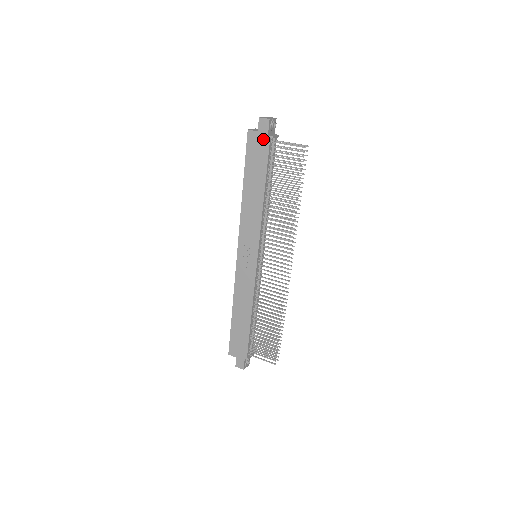
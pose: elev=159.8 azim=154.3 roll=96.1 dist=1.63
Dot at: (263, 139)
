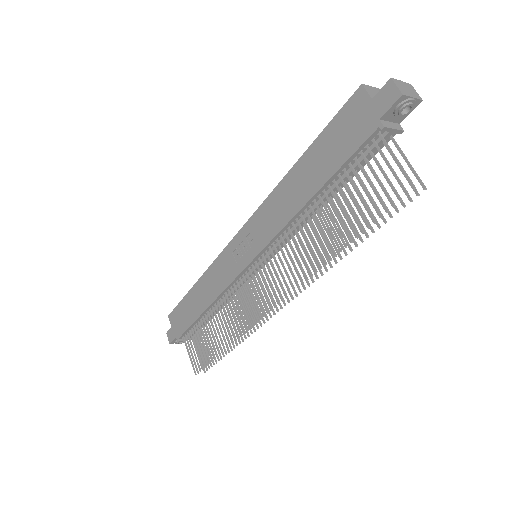
Dot at: (369, 118)
